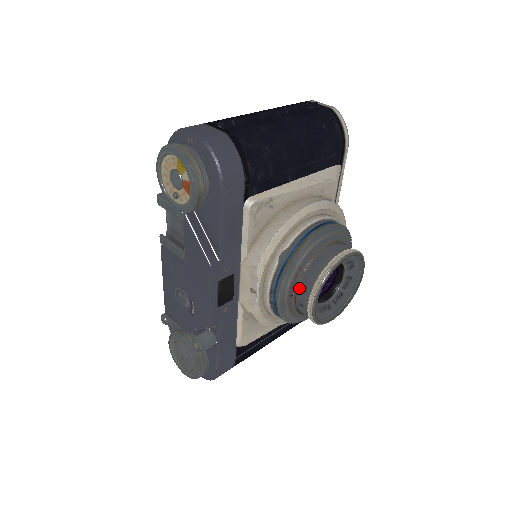
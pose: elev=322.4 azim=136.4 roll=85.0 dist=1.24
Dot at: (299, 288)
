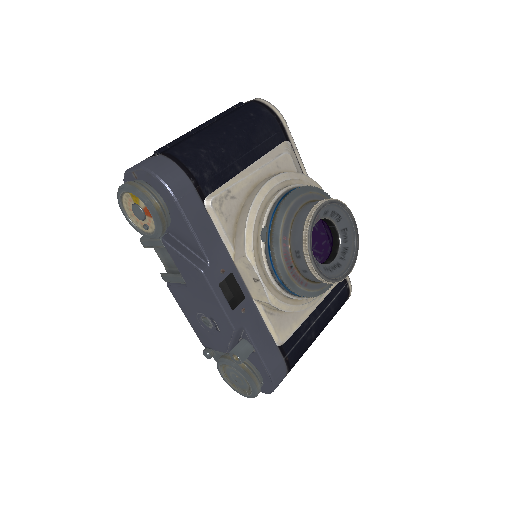
Dot at: (294, 256)
